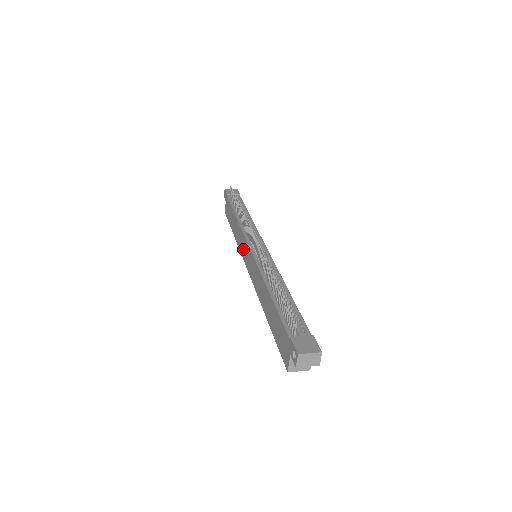
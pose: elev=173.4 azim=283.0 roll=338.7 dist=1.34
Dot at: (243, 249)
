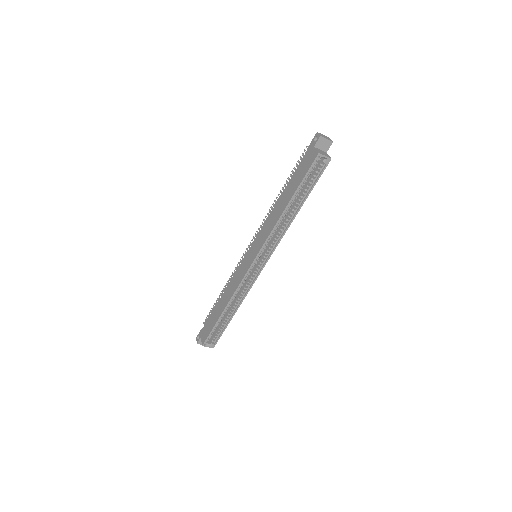
Dot at: (242, 272)
